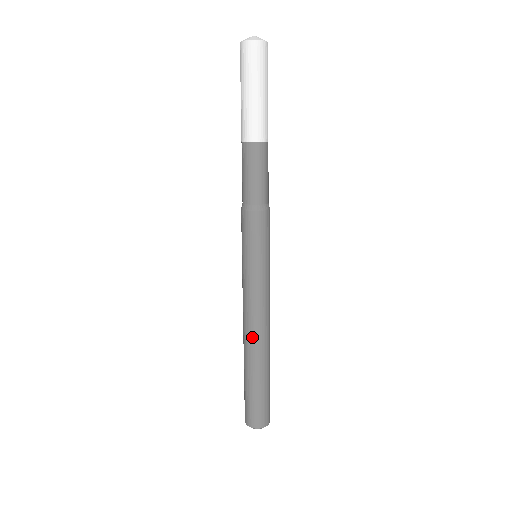
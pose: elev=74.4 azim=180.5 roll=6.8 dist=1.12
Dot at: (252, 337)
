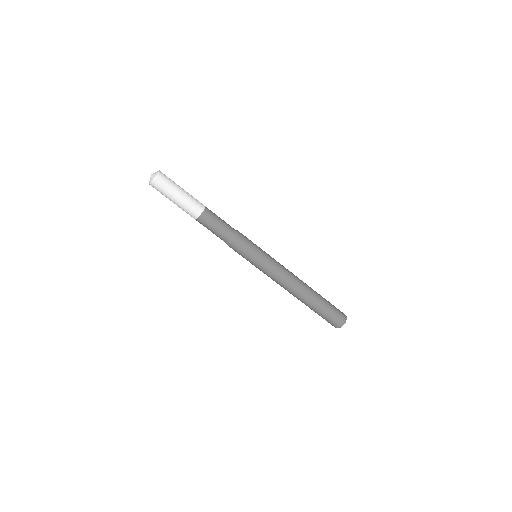
Dot at: (291, 292)
